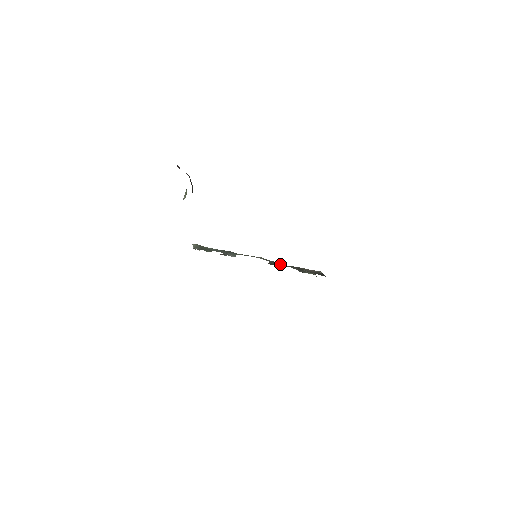
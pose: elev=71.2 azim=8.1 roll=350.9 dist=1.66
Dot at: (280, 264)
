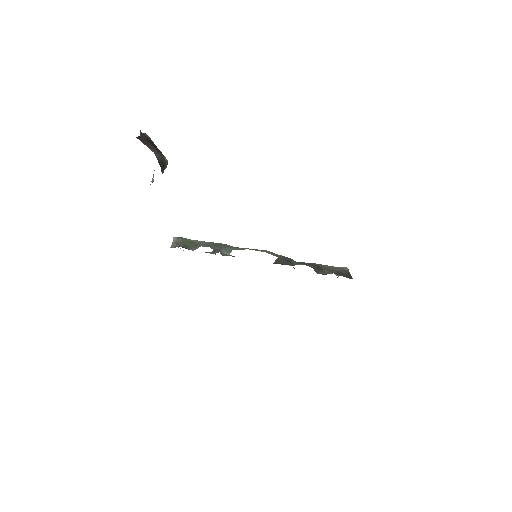
Dot at: (291, 261)
